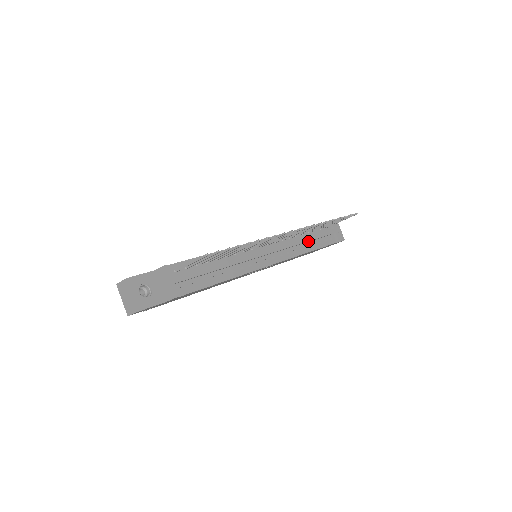
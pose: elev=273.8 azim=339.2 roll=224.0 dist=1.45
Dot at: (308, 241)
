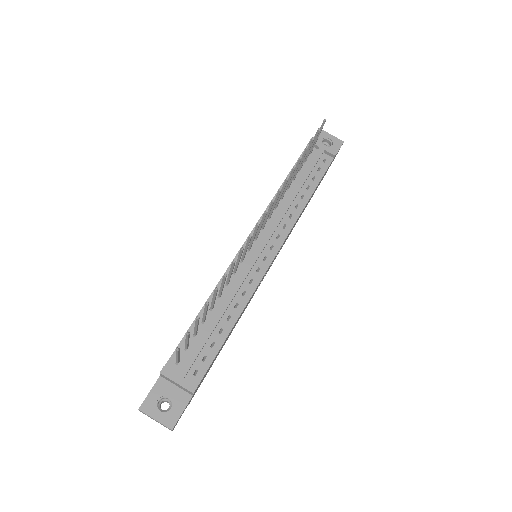
Dot at: (298, 192)
